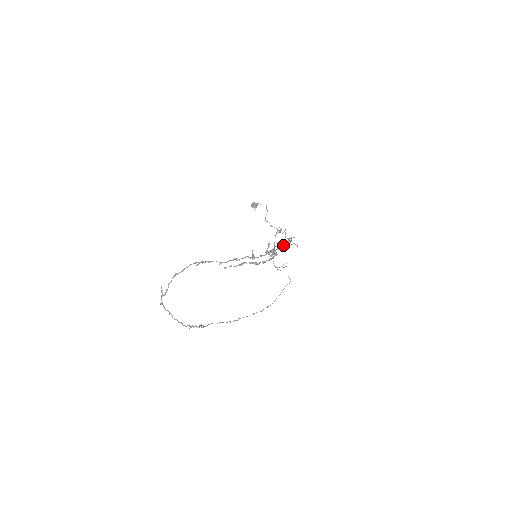
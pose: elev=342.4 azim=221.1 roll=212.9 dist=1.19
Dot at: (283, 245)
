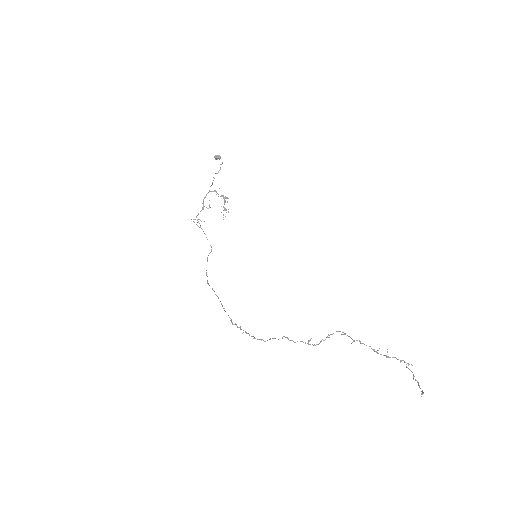
Dot at: occluded
